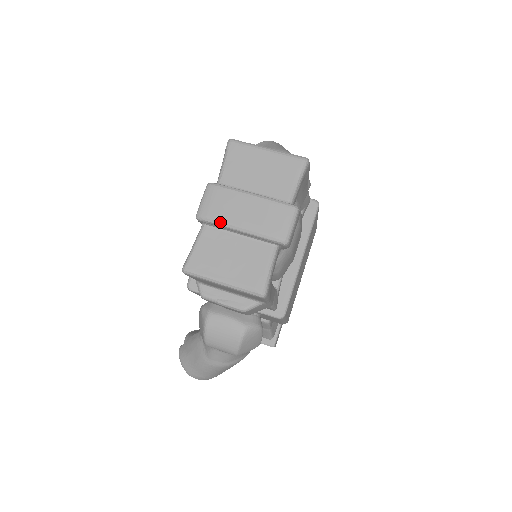
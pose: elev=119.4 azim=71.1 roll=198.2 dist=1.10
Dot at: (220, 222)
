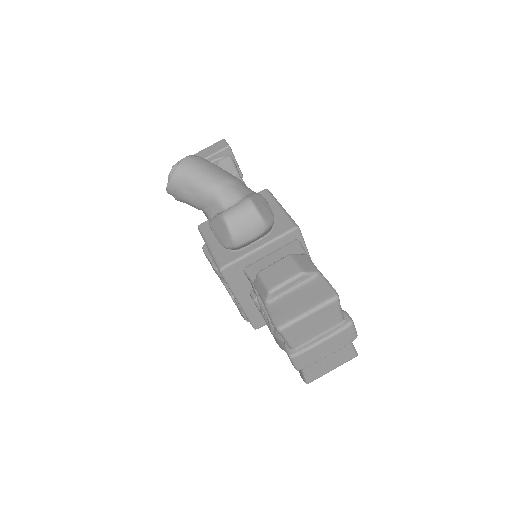
Dot at: occluded
